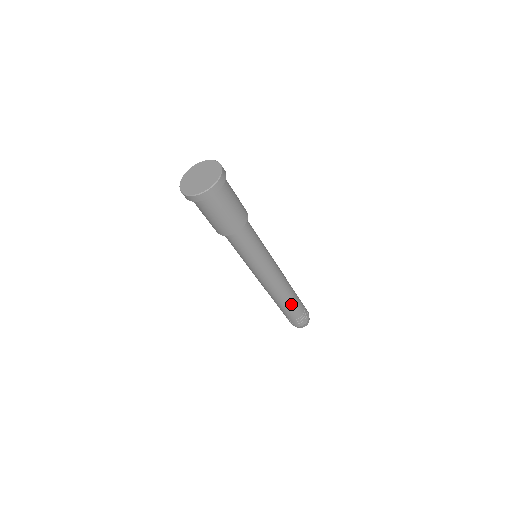
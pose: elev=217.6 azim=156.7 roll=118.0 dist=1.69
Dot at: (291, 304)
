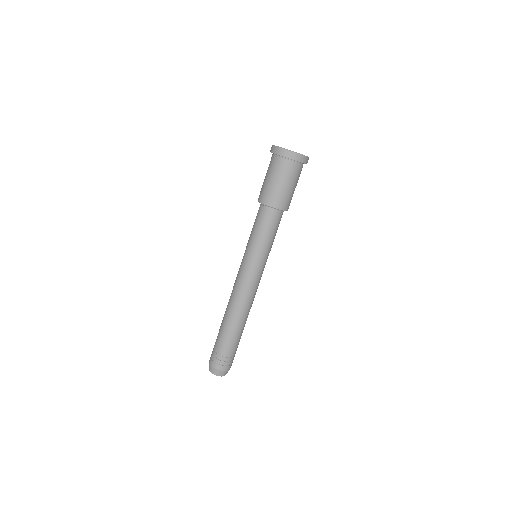
Dot at: (243, 329)
